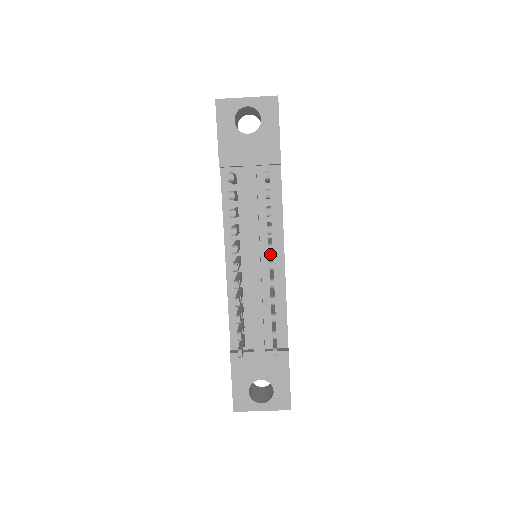
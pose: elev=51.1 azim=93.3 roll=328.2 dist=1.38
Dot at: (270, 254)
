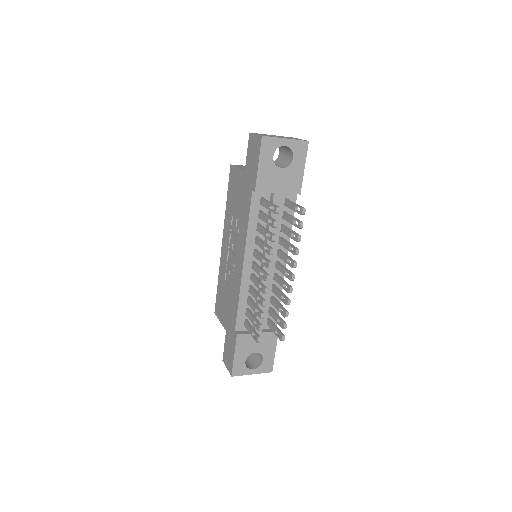
Dot at: (275, 259)
